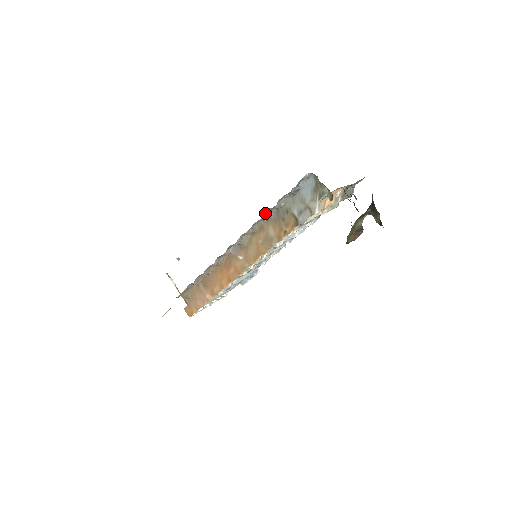
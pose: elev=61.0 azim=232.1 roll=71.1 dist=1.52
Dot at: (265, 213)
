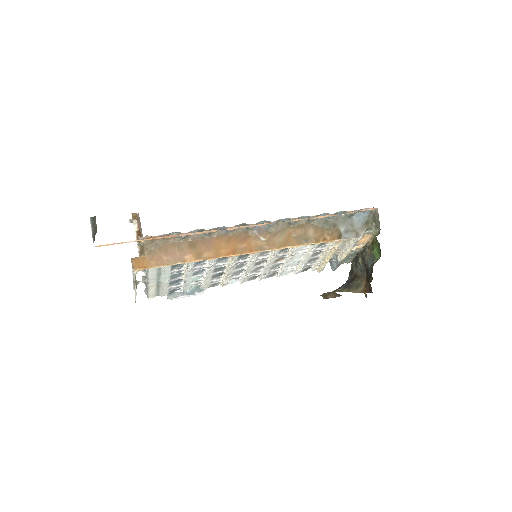
Dot at: occluded
